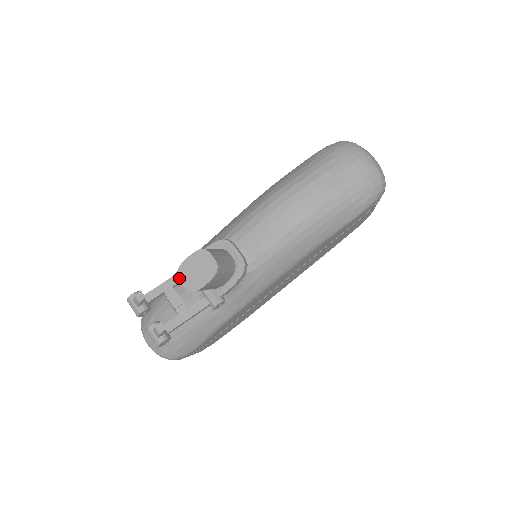
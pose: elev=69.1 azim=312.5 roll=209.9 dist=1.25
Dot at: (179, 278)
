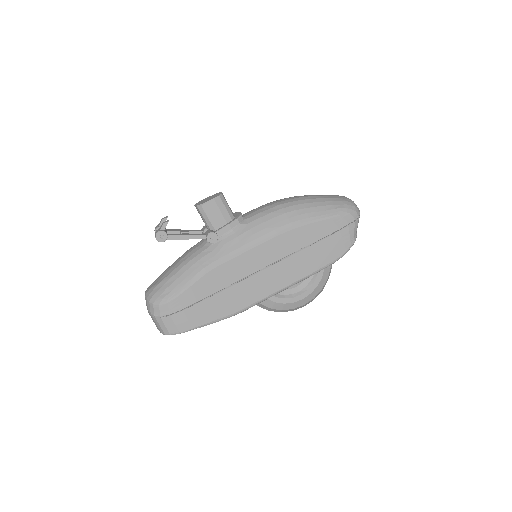
Dot at: (195, 204)
